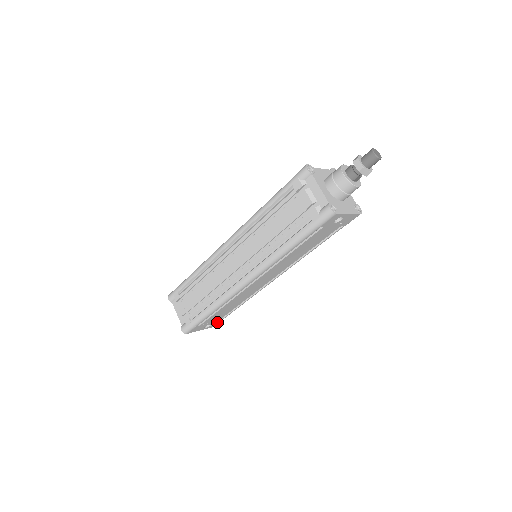
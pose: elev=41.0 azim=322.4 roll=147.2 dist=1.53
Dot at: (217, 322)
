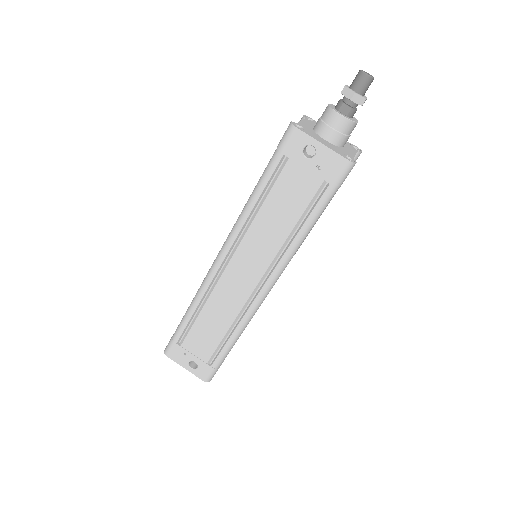
Dot at: (206, 368)
